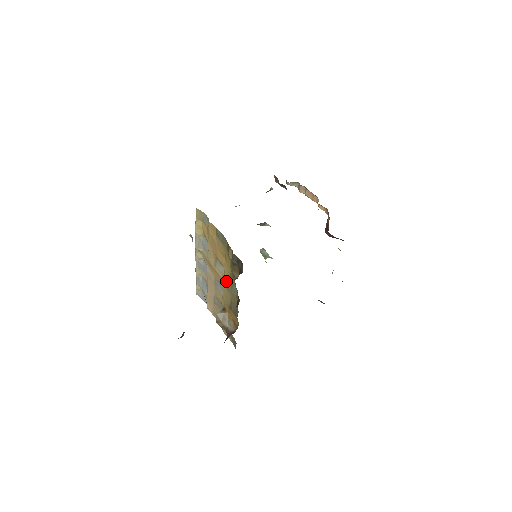
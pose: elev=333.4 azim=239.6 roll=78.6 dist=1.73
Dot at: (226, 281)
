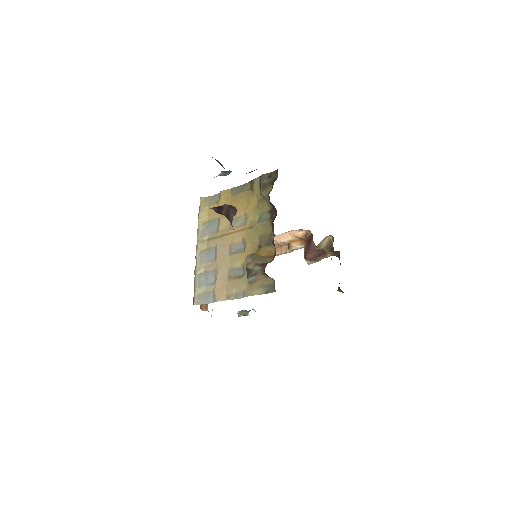
Dot at: (251, 221)
